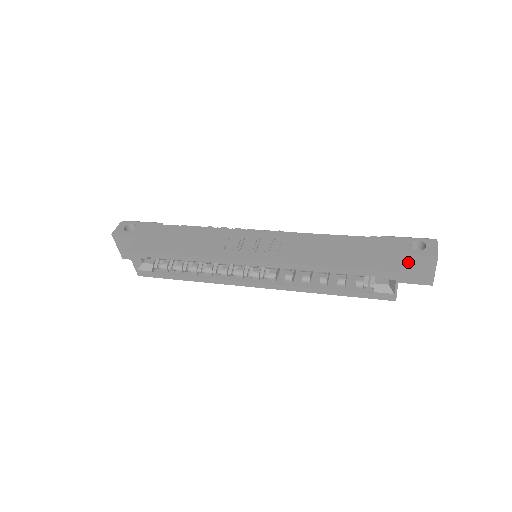
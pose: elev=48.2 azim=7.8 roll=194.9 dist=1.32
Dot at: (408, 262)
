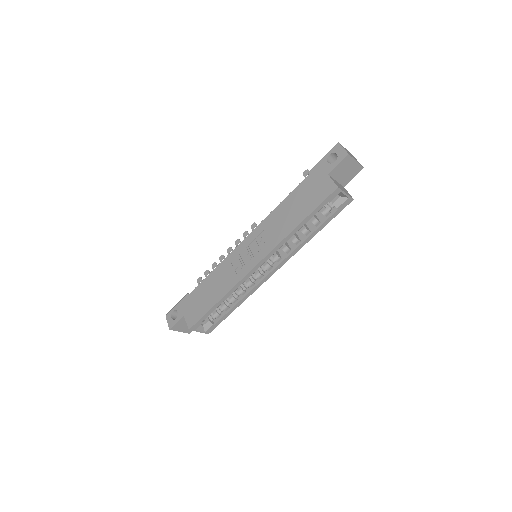
Dot at: (337, 173)
